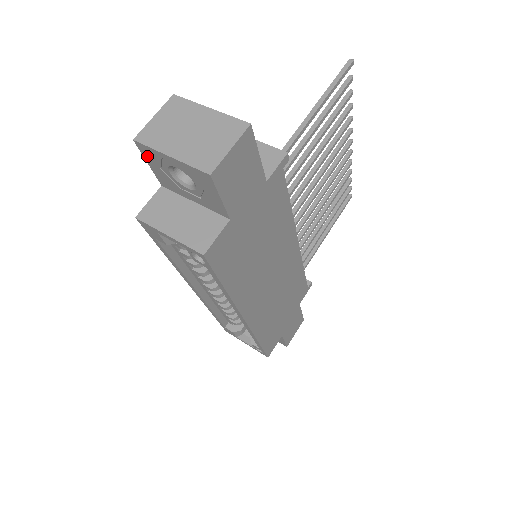
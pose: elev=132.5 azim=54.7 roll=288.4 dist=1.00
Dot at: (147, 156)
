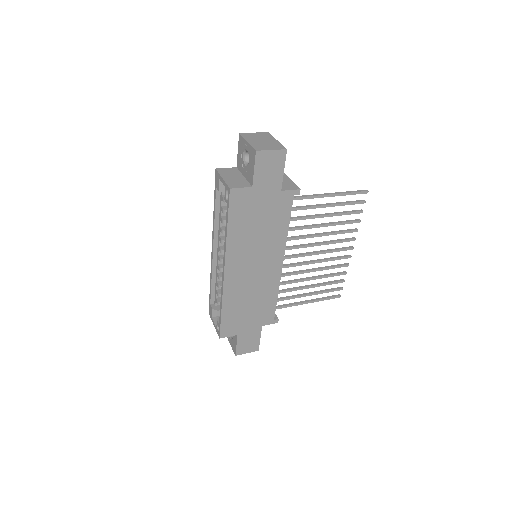
Dot at: (240, 144)
